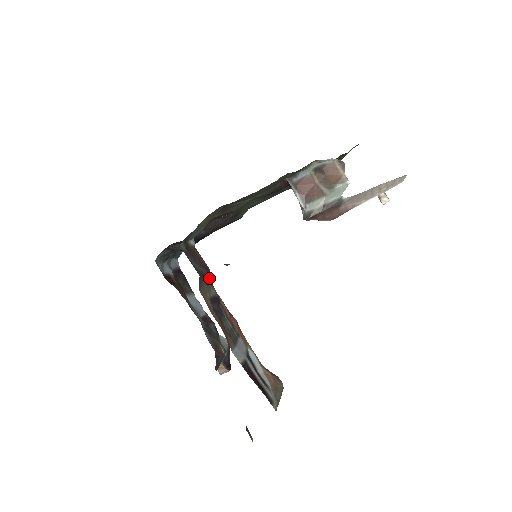
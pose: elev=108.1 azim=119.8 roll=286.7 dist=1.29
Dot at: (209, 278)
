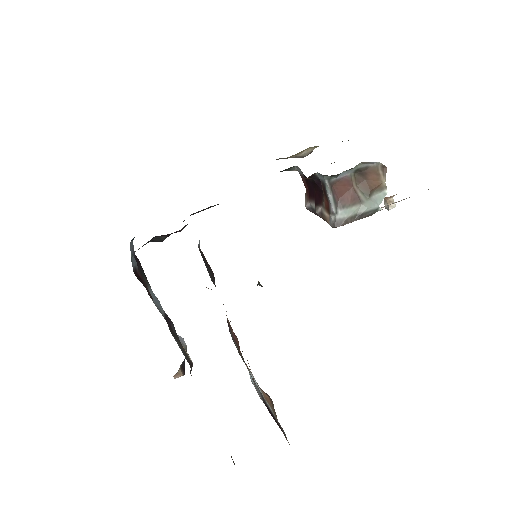
Dot at: occluded
